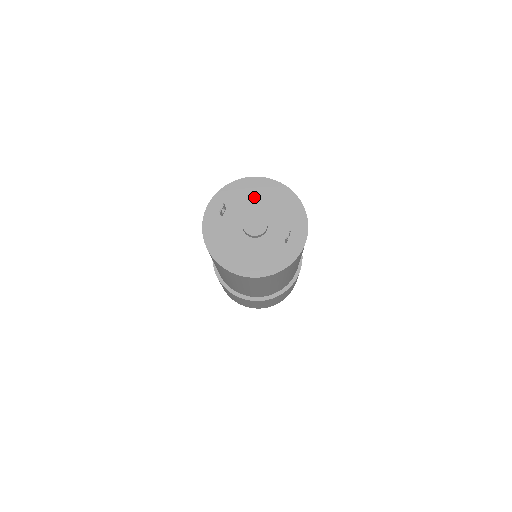
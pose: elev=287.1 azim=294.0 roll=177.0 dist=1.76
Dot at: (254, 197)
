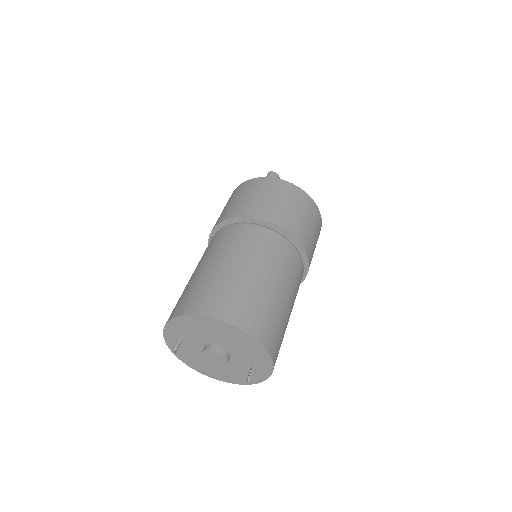
Dot at: (209, 333)
